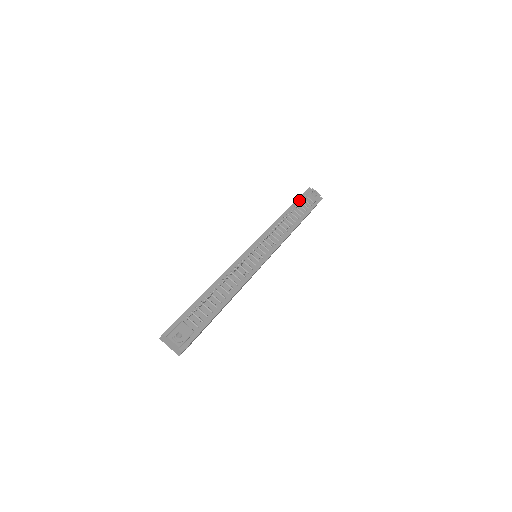
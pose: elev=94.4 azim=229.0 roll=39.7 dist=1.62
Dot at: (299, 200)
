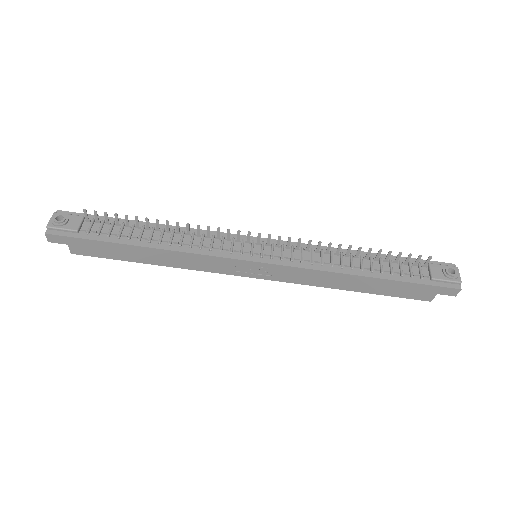
Dot at: (410, 260)
